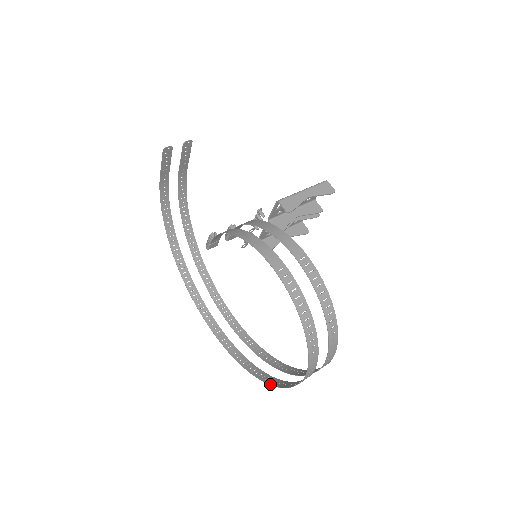
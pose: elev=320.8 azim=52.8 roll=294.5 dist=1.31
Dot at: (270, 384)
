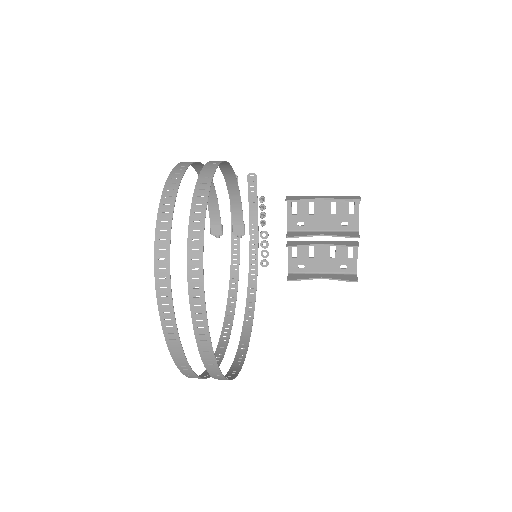
Dot at: (174, 360)
